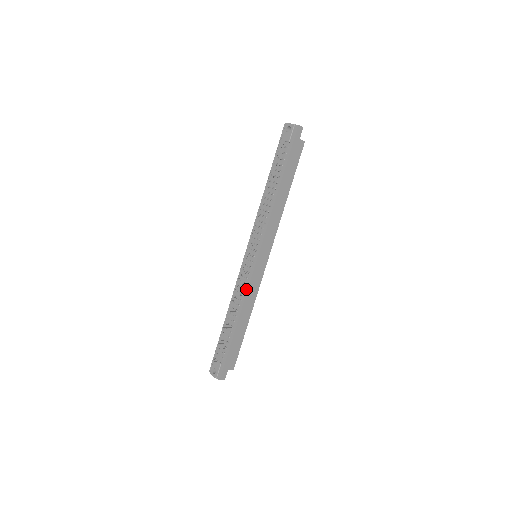
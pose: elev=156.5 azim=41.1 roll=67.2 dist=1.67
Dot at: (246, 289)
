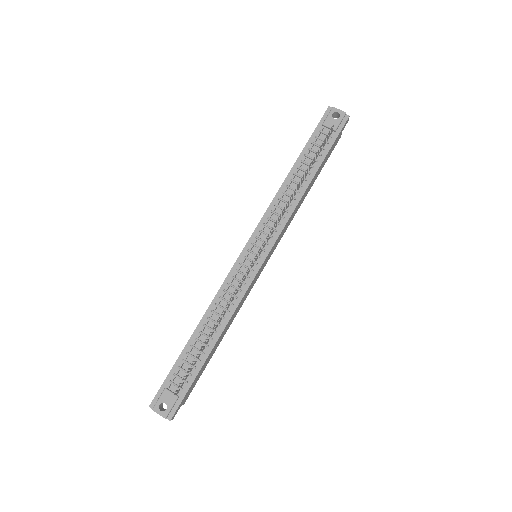
Dot at: (240, 297)
